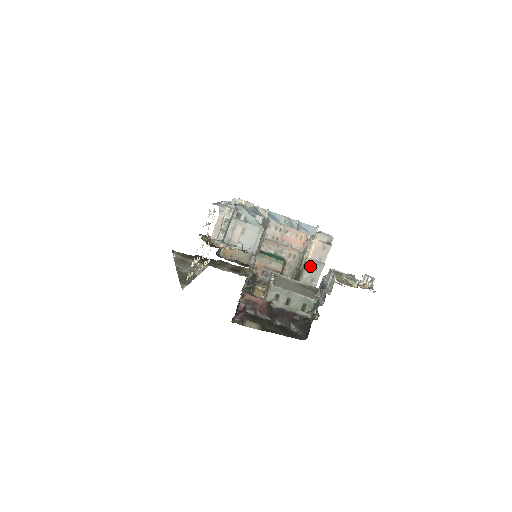
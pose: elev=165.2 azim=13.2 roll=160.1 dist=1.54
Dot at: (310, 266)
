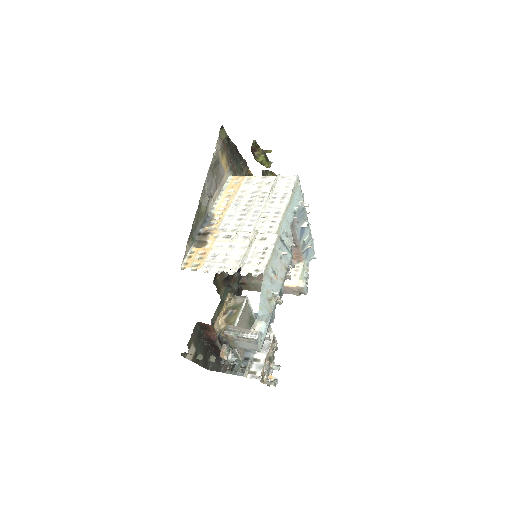
Dot at: occluded
